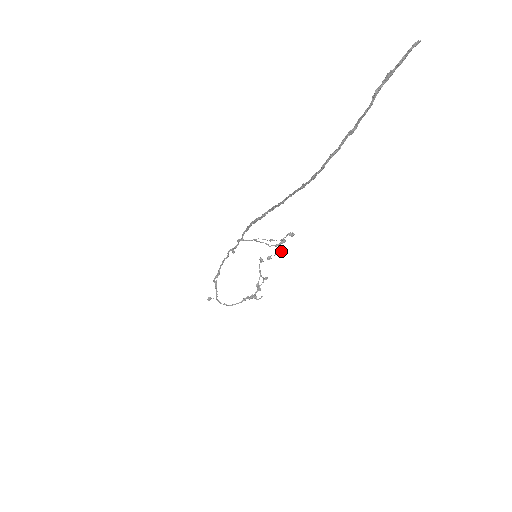
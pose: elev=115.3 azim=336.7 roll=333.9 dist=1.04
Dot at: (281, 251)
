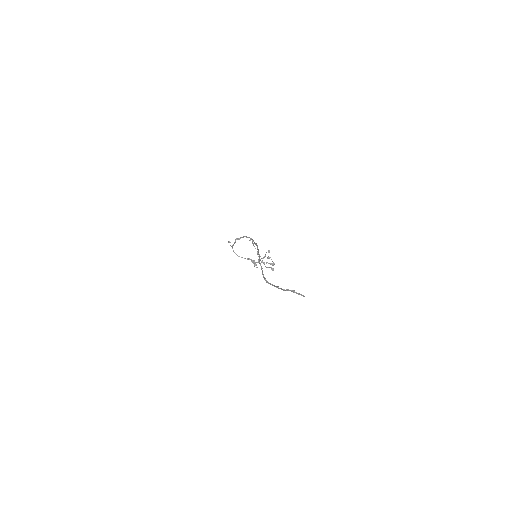
Dot at: (274, 263)
